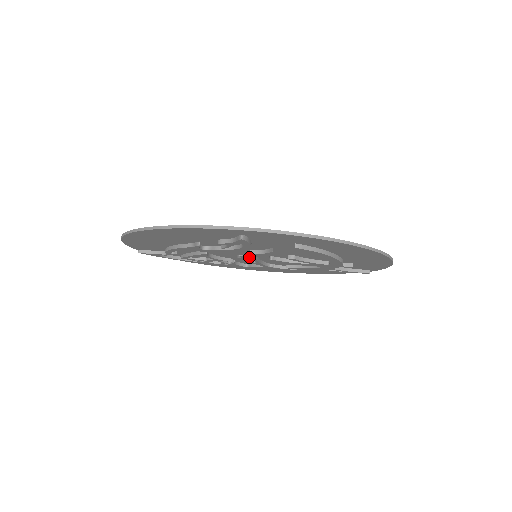
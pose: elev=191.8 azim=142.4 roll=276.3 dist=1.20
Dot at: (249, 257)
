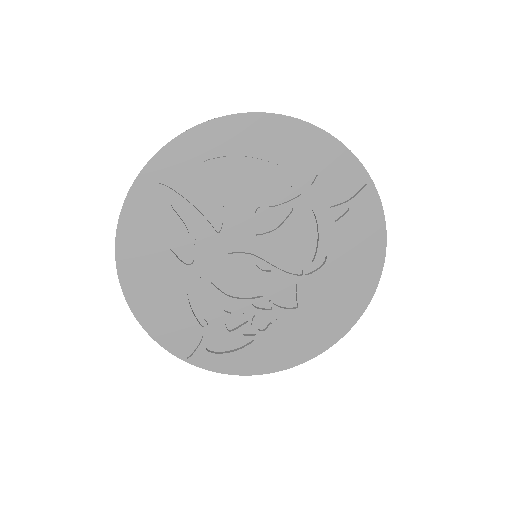
Dot at: (242, 253)
